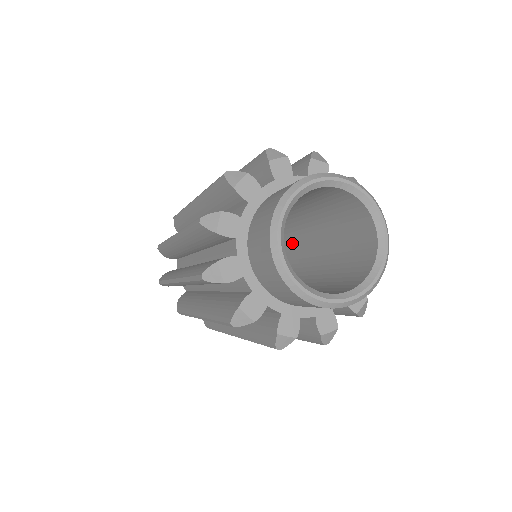
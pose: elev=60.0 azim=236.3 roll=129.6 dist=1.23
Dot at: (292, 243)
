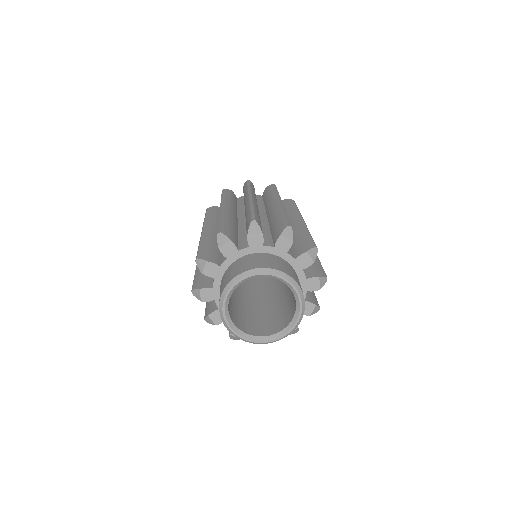
Dot at: occluded
